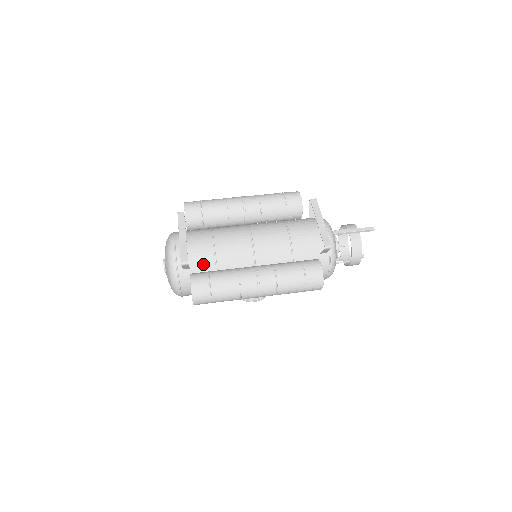
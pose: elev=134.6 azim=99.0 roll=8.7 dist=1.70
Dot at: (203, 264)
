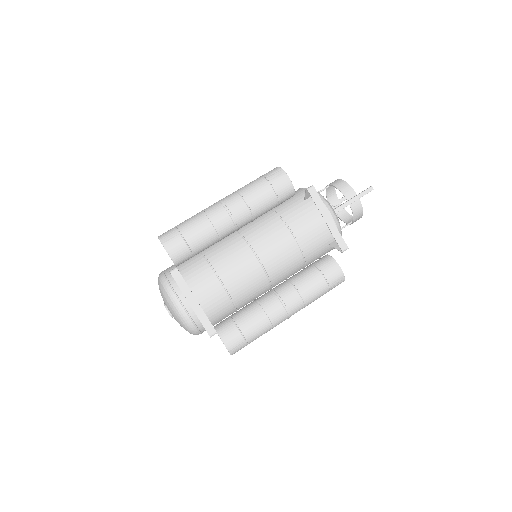
Dot at: (221, 311)
